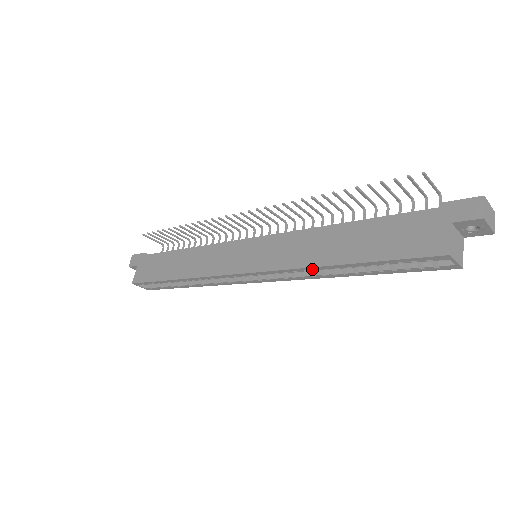
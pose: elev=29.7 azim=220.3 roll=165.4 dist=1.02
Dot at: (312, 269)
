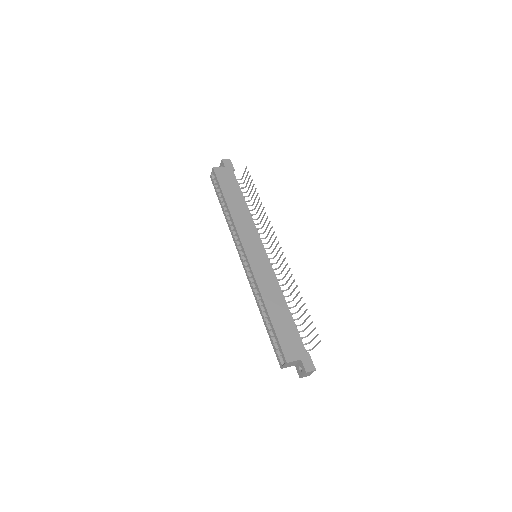
Dot at: (260, 296)
